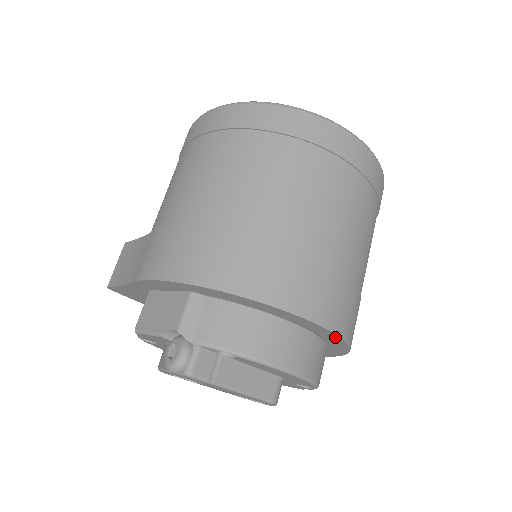
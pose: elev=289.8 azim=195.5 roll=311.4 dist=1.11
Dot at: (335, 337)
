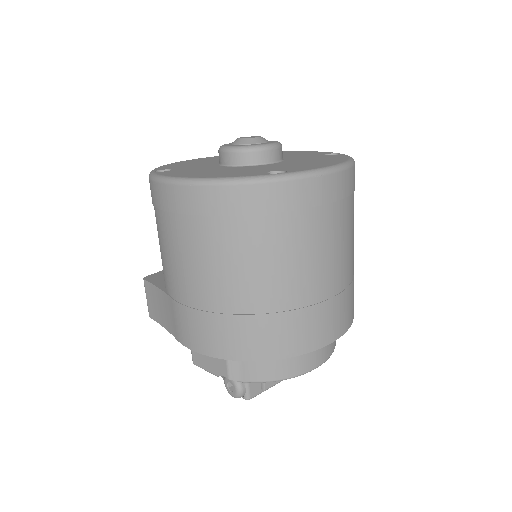
Dot at: occluded
